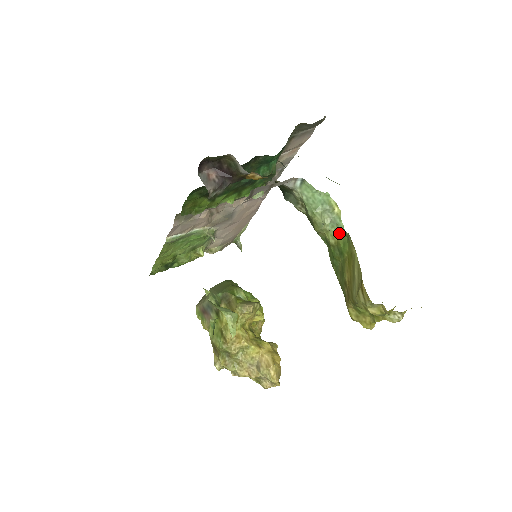
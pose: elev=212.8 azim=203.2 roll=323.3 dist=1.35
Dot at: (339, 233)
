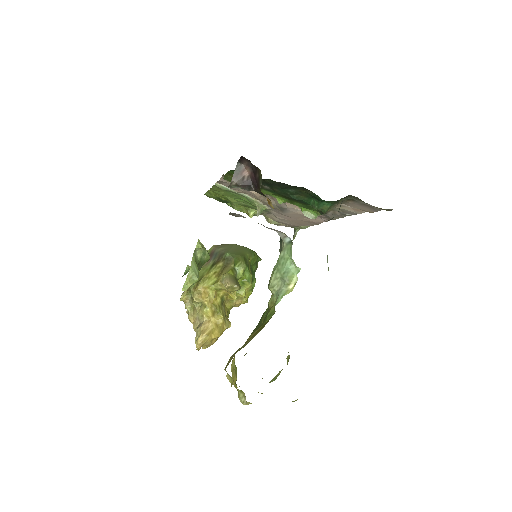
Dot at: (275, 304)
